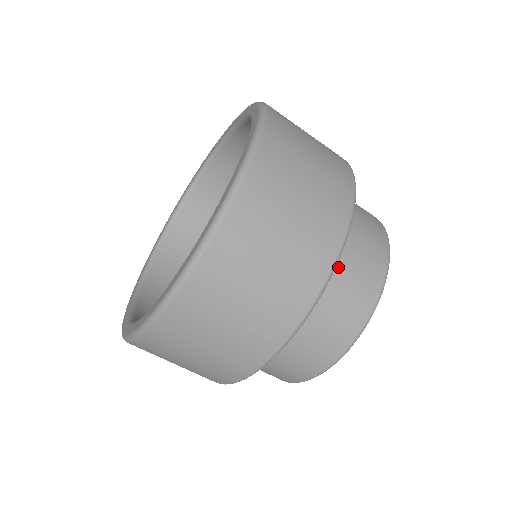
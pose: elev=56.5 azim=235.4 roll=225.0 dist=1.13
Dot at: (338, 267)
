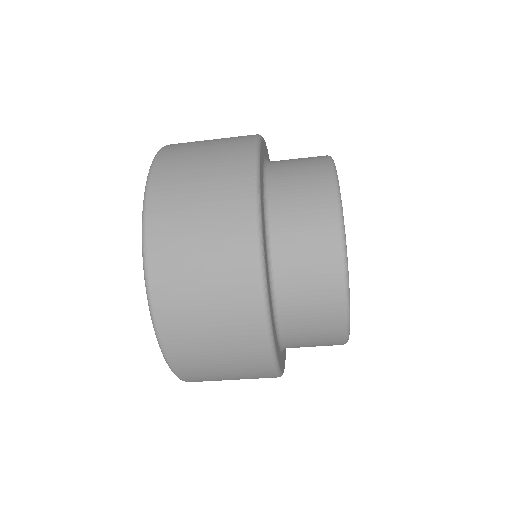
Dot at: (282, 219)
